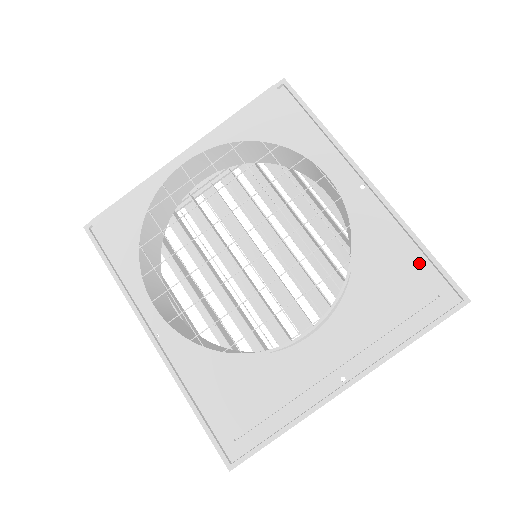
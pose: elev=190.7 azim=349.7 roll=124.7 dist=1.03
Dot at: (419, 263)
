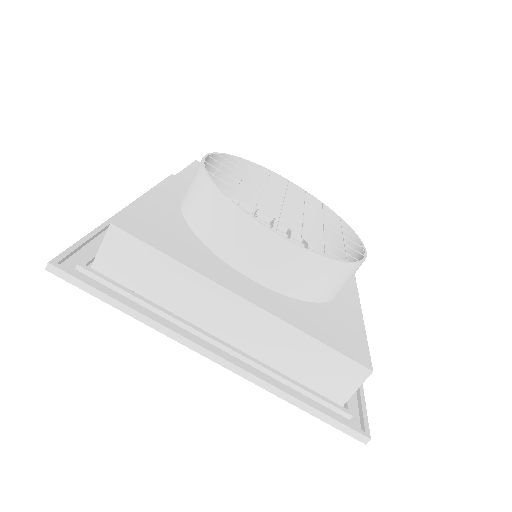
Dot at: (368, 348)
